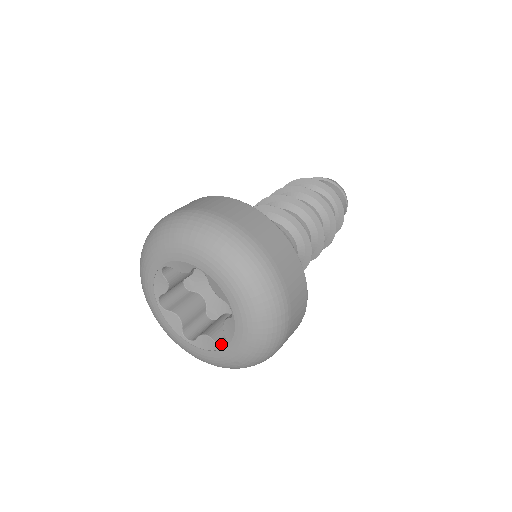
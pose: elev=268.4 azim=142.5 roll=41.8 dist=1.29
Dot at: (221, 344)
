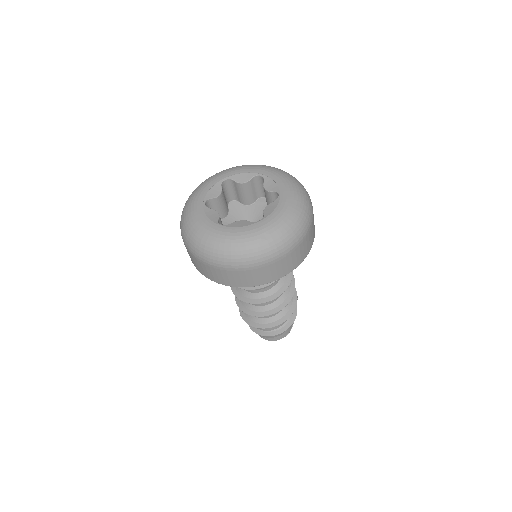
Dot at: (256, 223)
